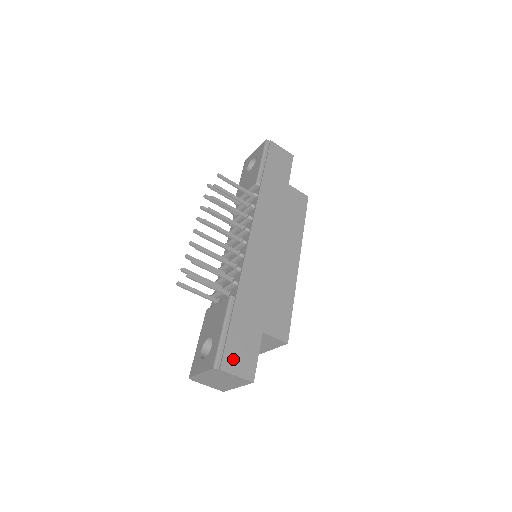
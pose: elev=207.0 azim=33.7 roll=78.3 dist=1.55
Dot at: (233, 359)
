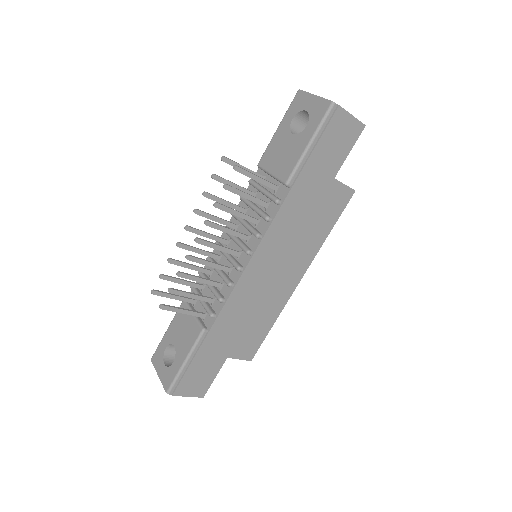
Dot at: (188, 385)
